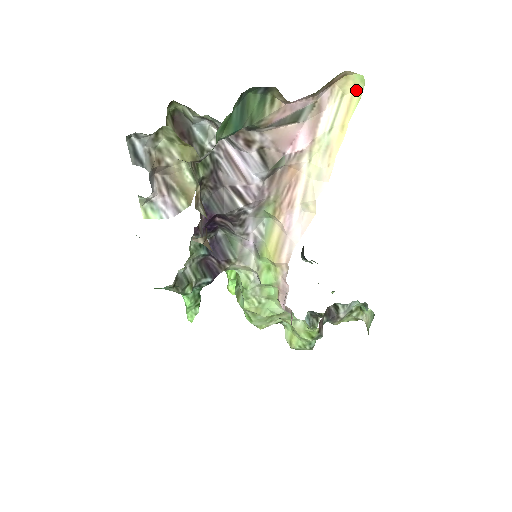
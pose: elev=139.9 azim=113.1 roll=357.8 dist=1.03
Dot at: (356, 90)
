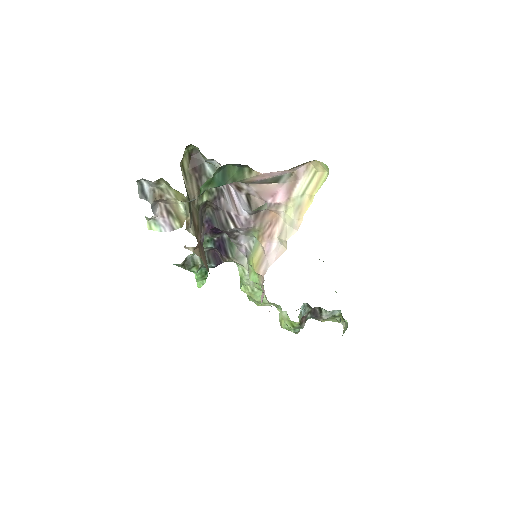
Dot at: (325, 172)
